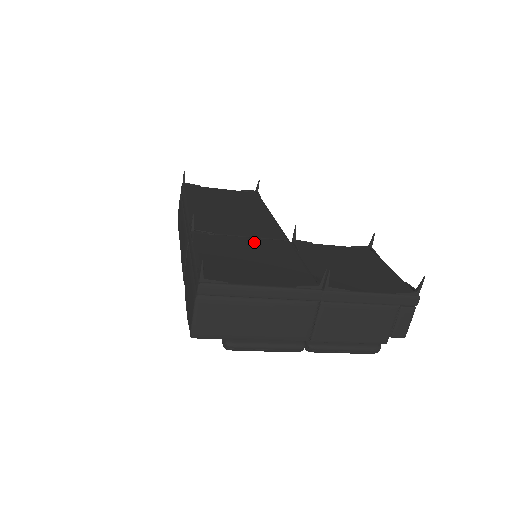
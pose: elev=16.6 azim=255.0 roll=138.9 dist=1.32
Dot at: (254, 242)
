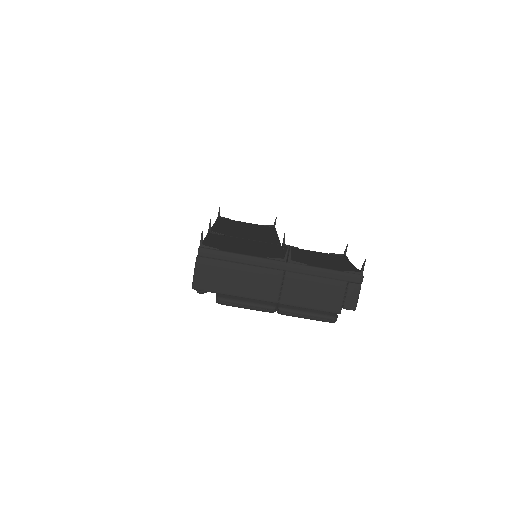
Dot at: (252, 241)
